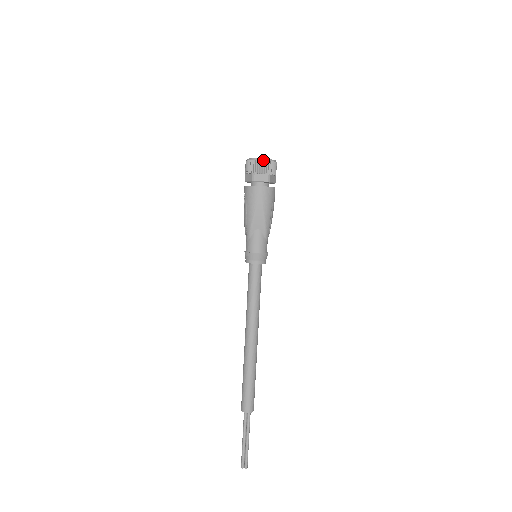
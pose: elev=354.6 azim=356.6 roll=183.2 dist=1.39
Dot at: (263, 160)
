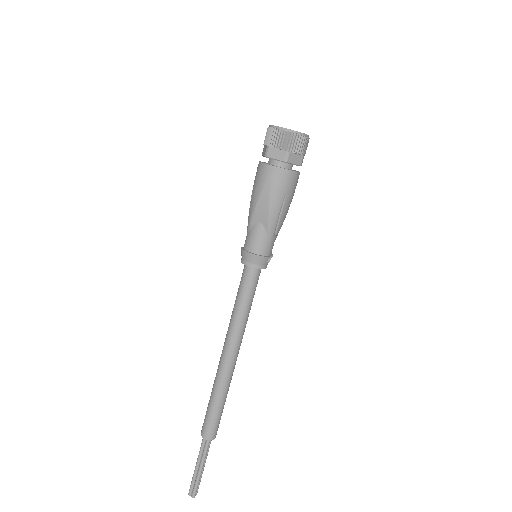
Dot at: (283, 130)
